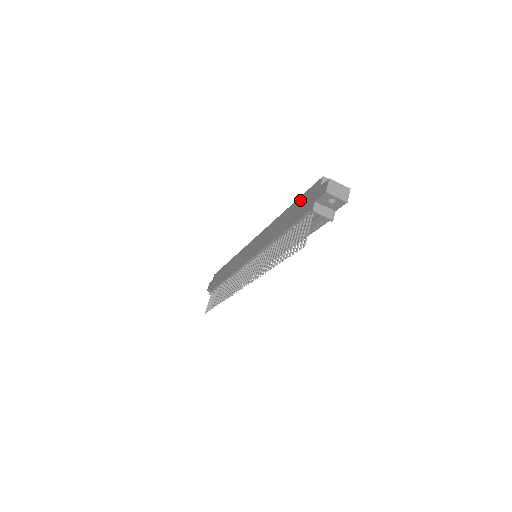
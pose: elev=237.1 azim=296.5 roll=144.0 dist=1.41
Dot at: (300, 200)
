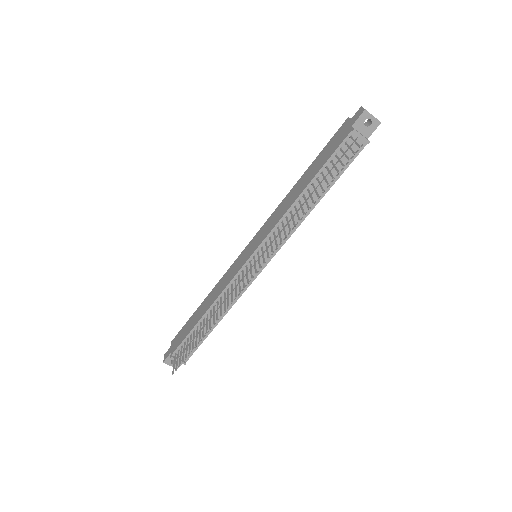
Dot at: (323, 152)
